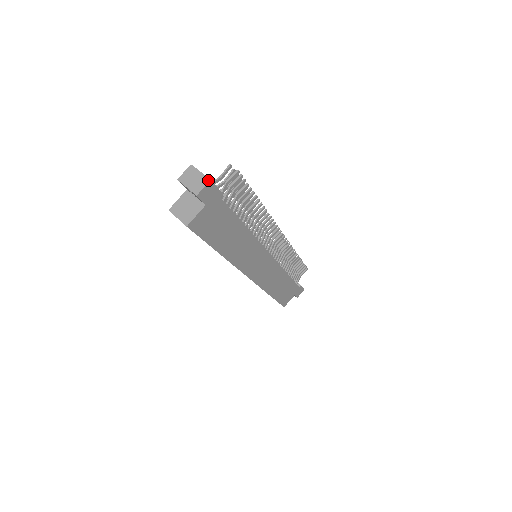
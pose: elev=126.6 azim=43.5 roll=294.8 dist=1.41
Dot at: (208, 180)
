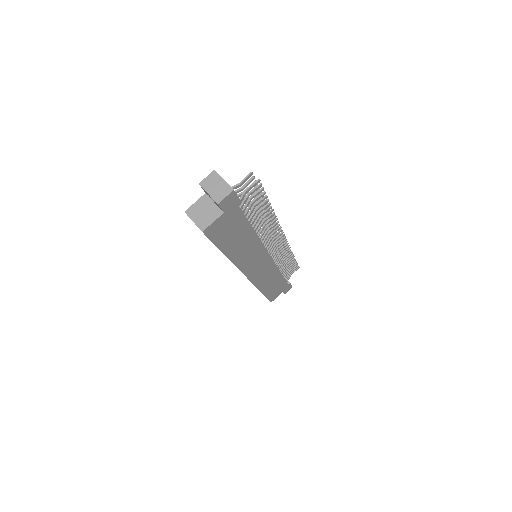
Dot at: (231, 190)
